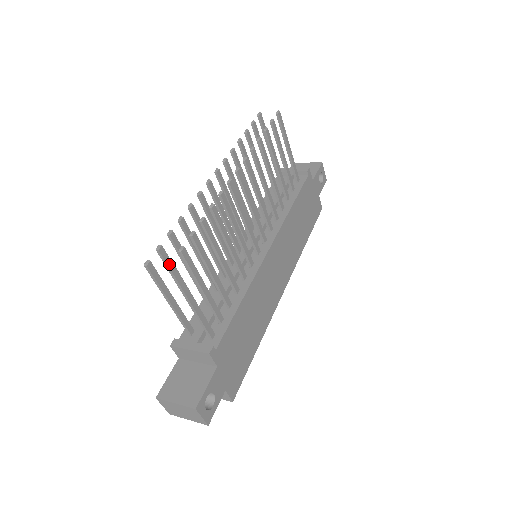
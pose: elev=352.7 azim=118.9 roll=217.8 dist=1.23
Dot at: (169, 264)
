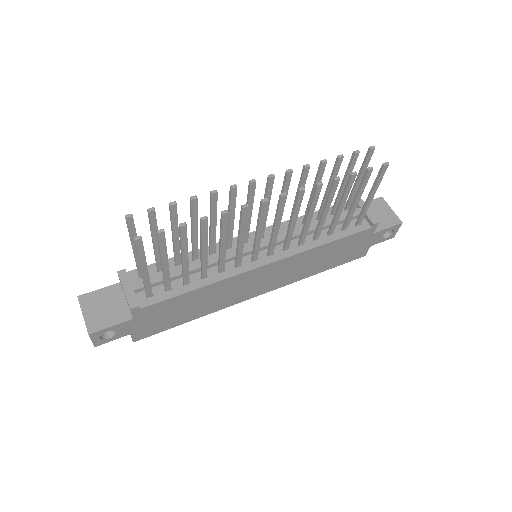
Dot at: (137, 237)
